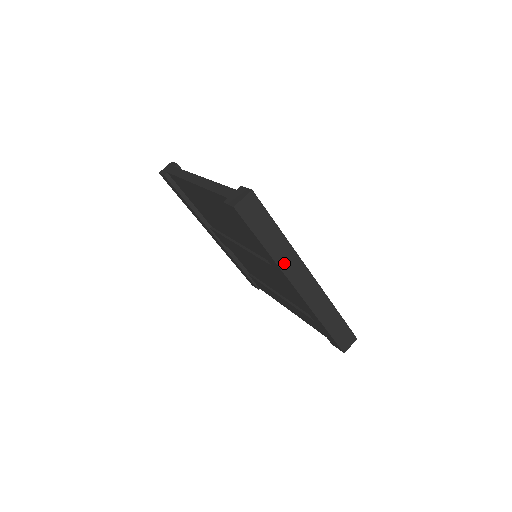
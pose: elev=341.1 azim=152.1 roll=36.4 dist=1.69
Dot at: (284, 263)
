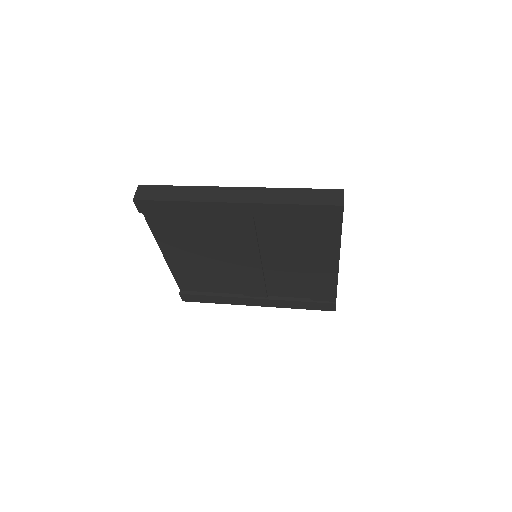
Dot at: (204, 198)
